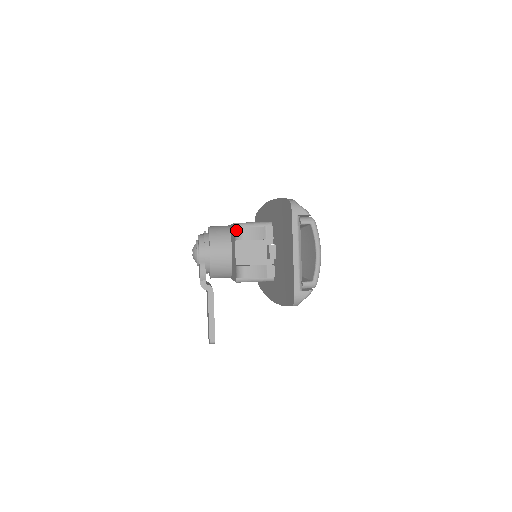
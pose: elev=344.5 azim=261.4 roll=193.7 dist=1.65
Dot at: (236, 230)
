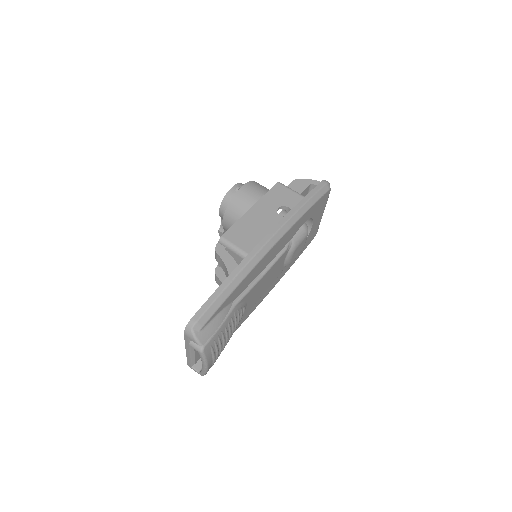
Dot at: (215, 248)
